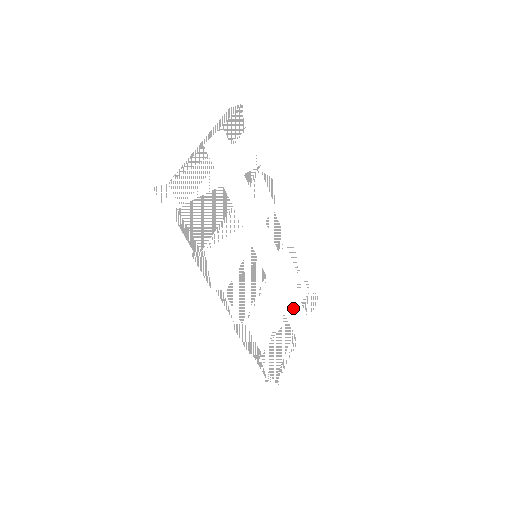
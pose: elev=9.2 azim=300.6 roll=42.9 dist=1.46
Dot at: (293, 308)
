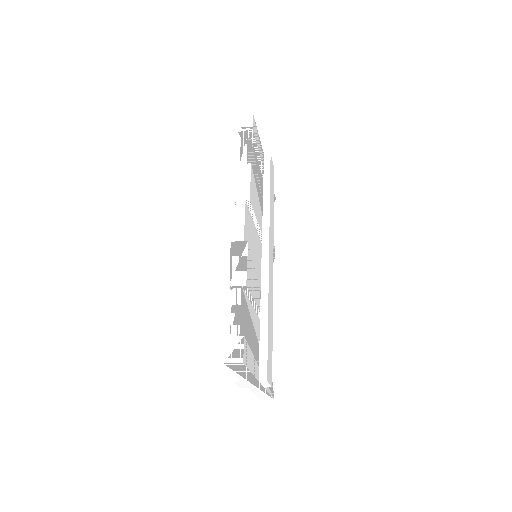
Dot at: (269, 322)
